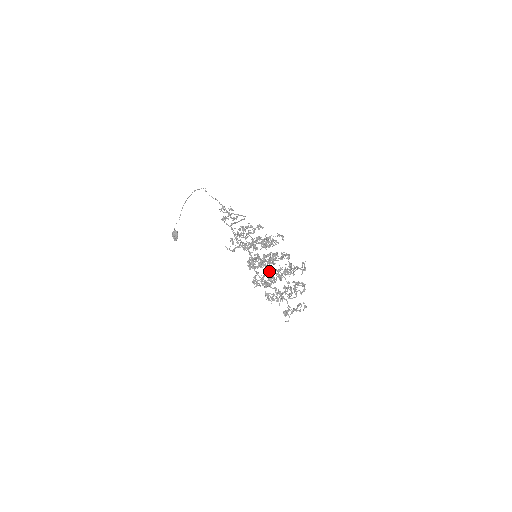
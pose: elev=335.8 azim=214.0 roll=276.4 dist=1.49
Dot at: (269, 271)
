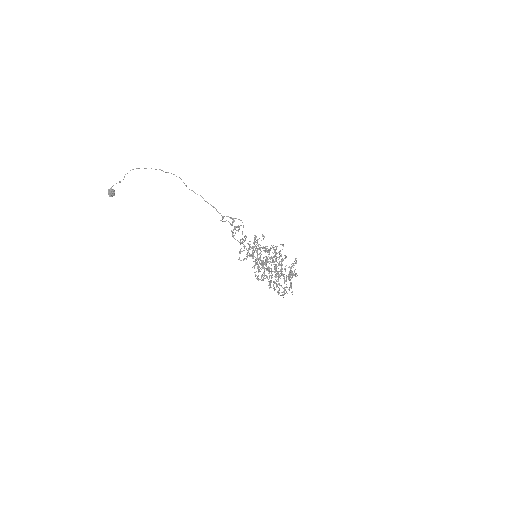
Dot at: occluded
